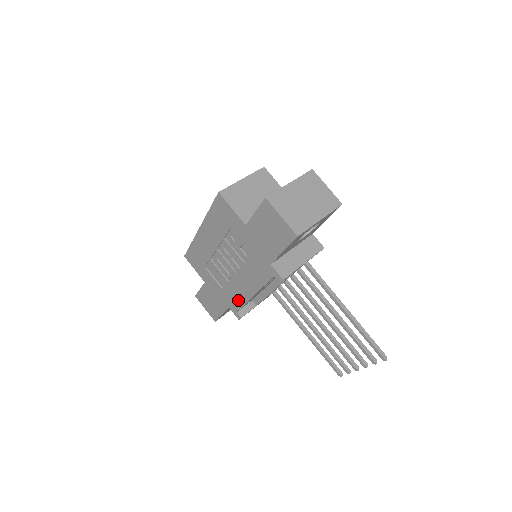
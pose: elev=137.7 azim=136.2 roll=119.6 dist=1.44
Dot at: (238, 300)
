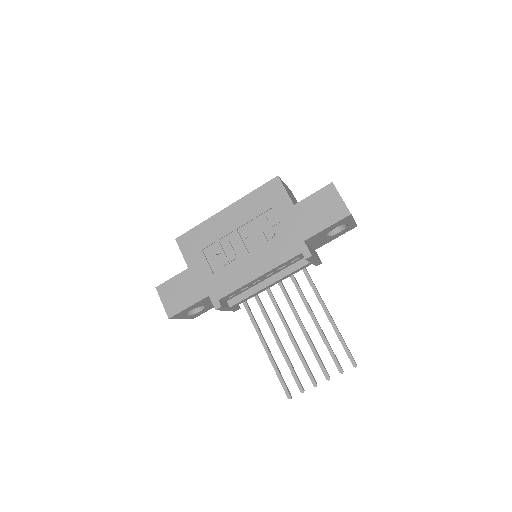
Dot at: (231, 284)
